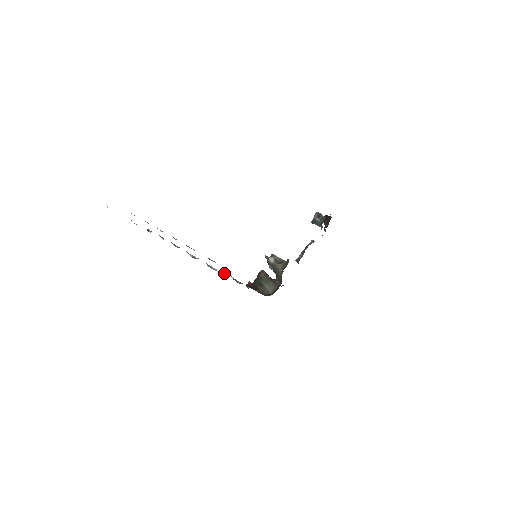
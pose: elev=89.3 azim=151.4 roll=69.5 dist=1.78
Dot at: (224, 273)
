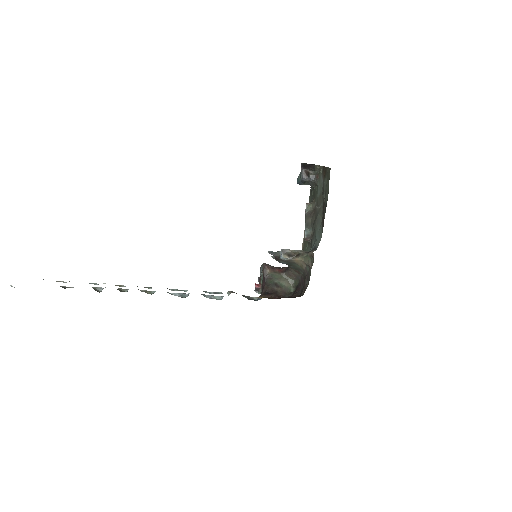
Dot at: (228, 294)
